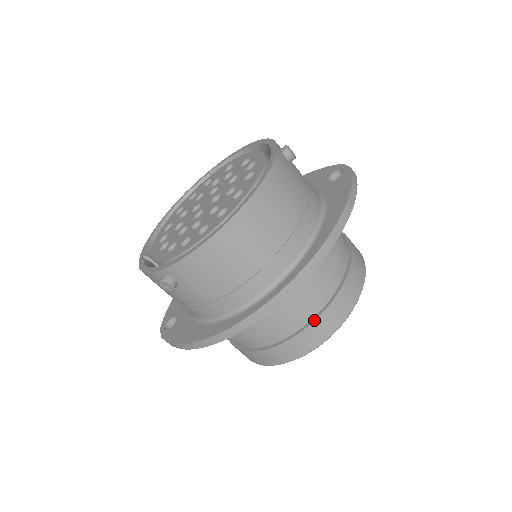
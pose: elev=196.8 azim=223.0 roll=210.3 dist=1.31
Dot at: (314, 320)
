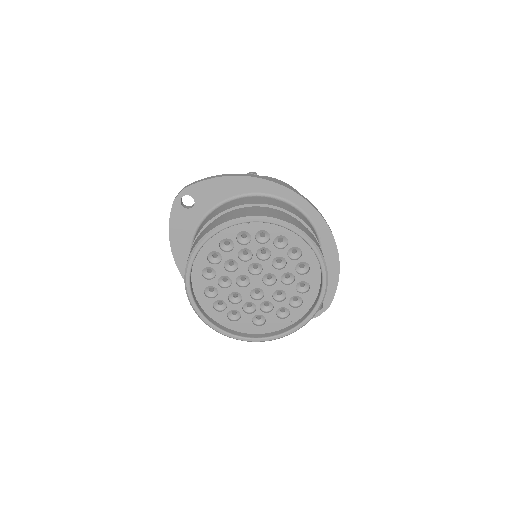
Dot at: (307, 228)
